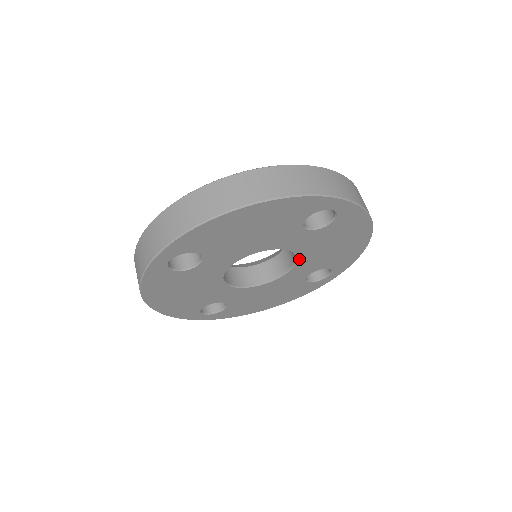
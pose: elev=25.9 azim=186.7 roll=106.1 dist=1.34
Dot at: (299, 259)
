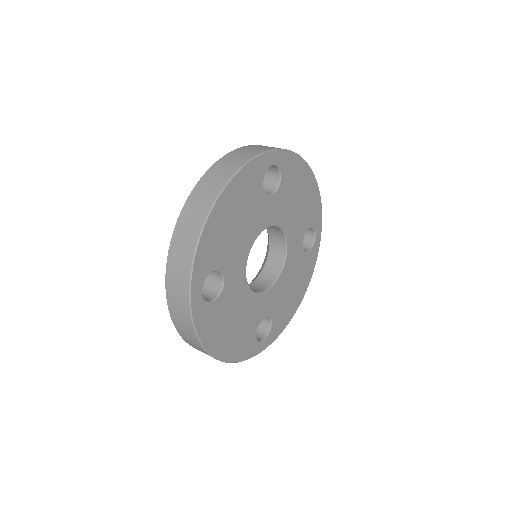
Dot at: (285, 231)
